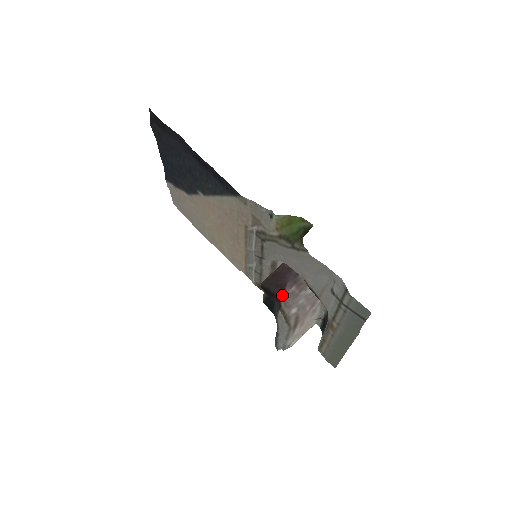
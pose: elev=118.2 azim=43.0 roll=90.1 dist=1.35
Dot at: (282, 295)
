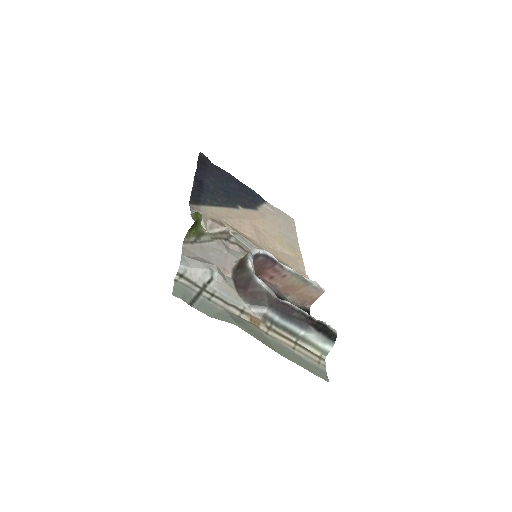
Dot at: occluded
